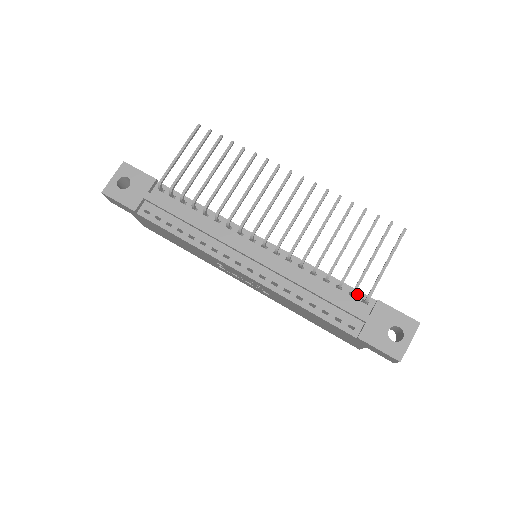
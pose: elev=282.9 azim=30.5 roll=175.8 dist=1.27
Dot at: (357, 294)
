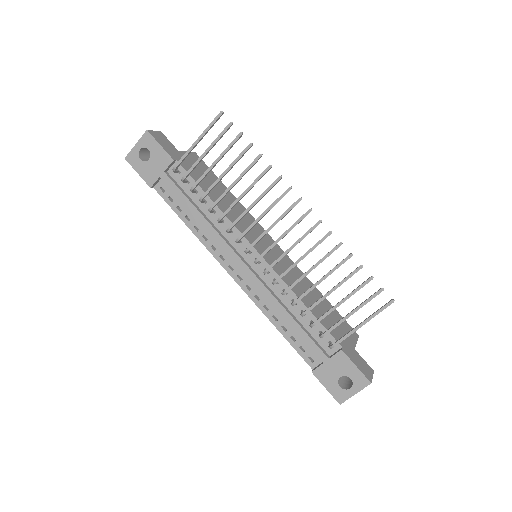
Dot at: (327, 335)
